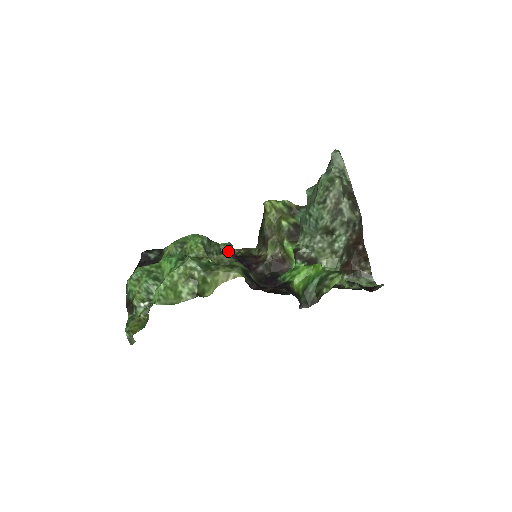
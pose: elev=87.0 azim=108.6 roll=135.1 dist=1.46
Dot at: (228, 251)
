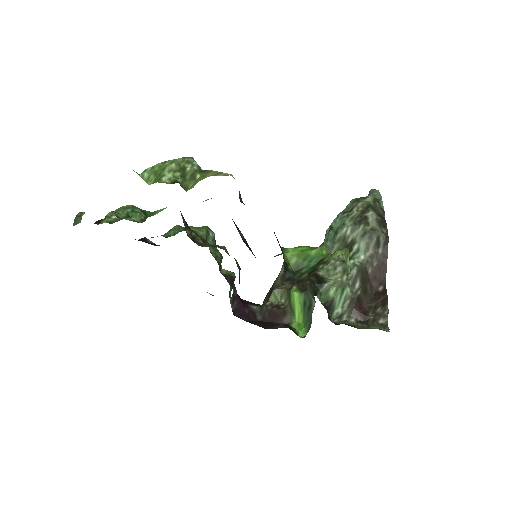
Dot at: (228, 275)
